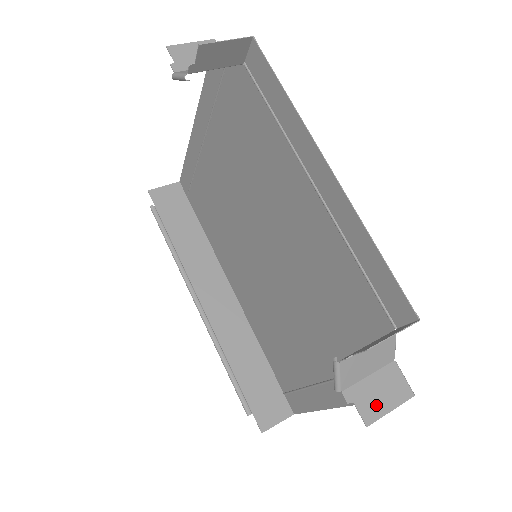
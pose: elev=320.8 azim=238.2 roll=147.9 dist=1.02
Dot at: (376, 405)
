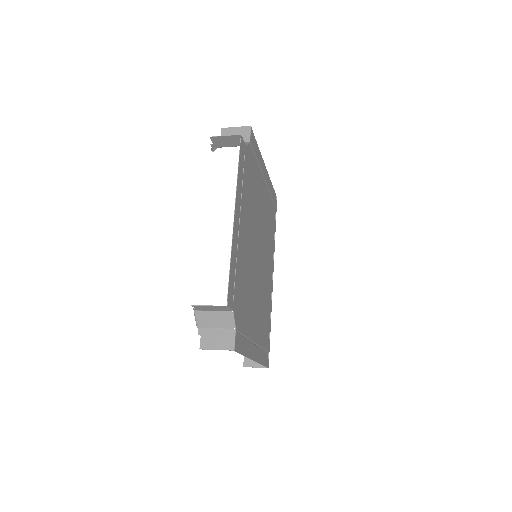
Dot at: (211, 343)
